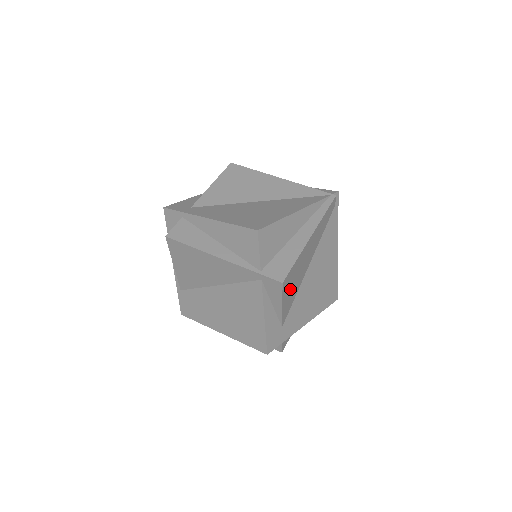
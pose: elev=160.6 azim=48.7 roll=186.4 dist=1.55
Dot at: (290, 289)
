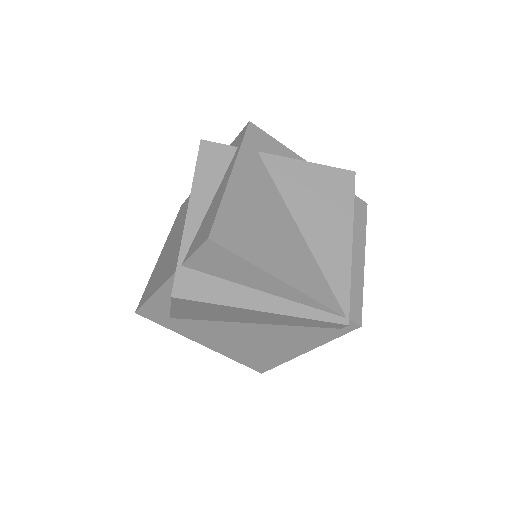
Dot at: (194, 310)
